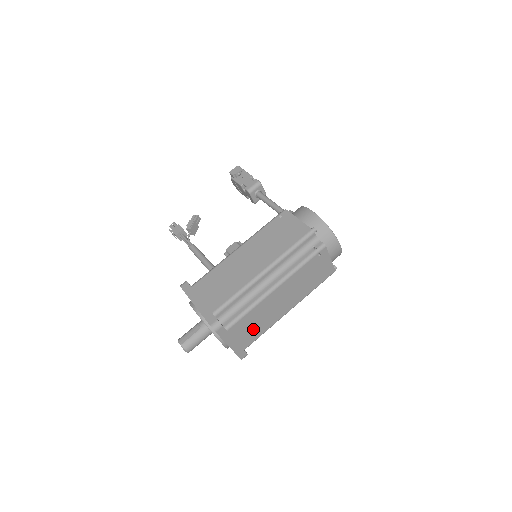
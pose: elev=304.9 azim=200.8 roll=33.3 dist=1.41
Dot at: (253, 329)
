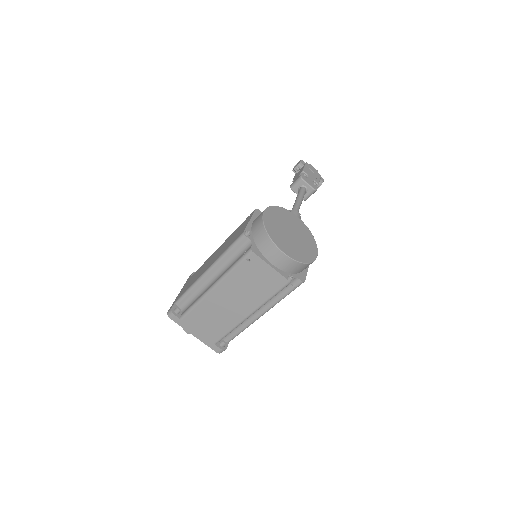
Dot at: (212, 325)
